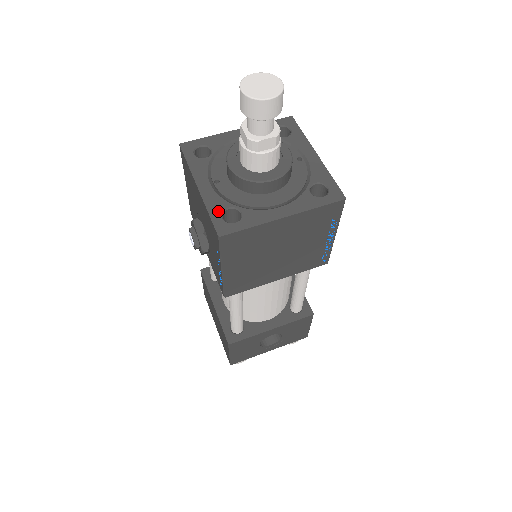
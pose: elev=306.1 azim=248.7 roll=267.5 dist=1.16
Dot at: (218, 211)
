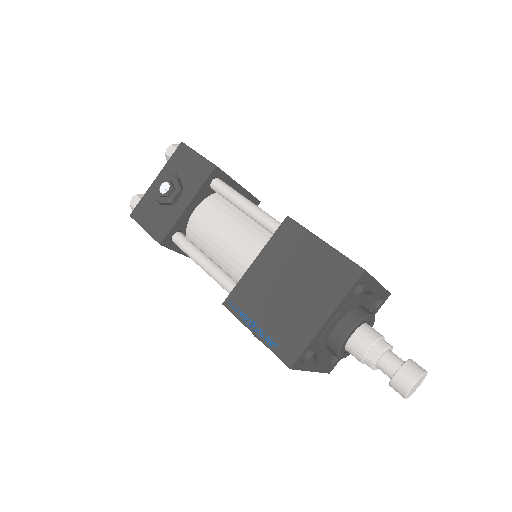
Dot at: (327, 367)
